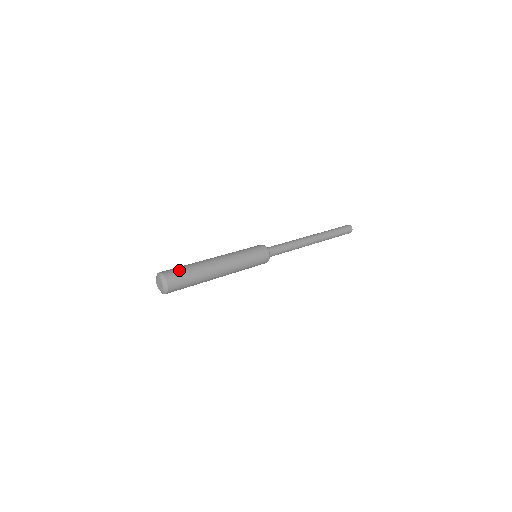
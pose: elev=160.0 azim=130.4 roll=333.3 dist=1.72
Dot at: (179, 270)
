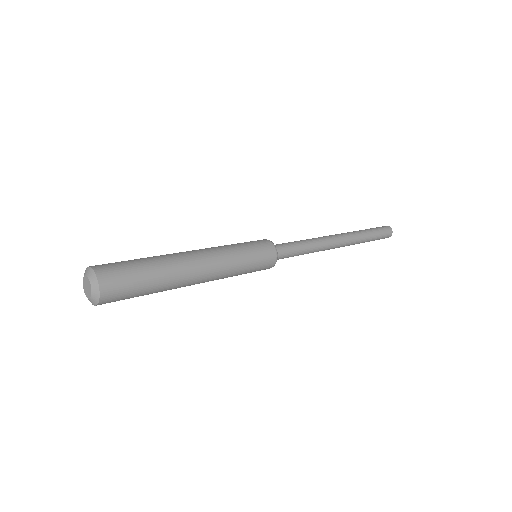
Dot at: (117, 262)
